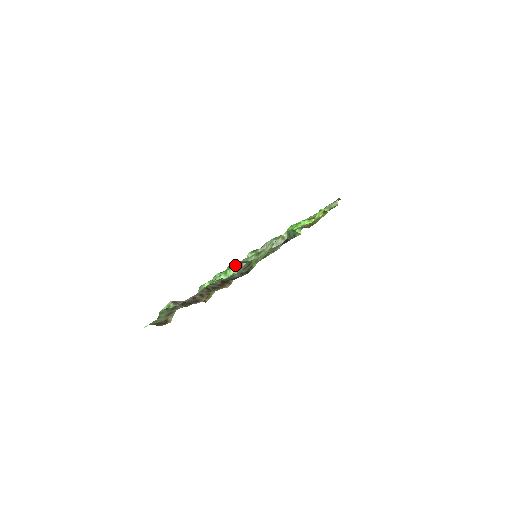
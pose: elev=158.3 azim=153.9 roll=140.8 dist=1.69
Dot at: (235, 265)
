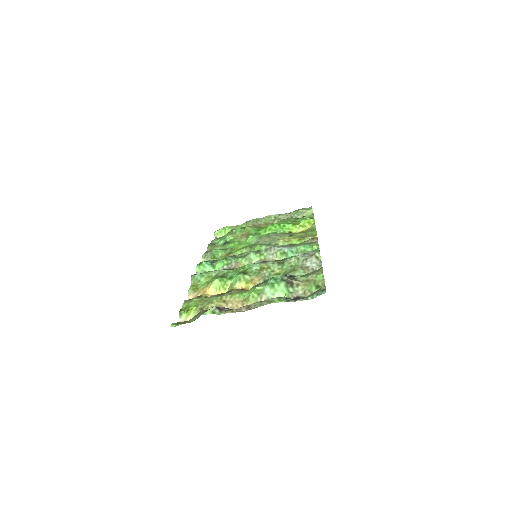
Dot at: (285, 281)
